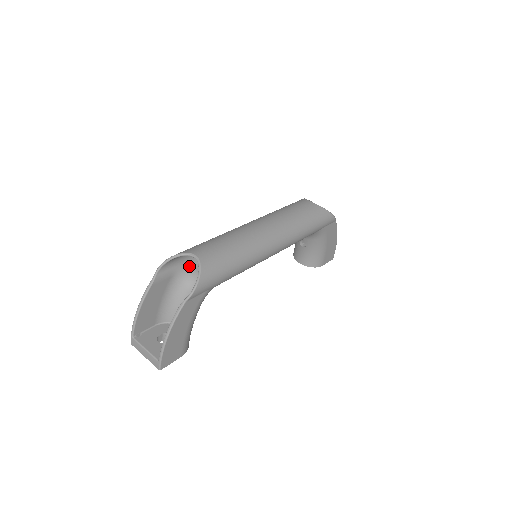
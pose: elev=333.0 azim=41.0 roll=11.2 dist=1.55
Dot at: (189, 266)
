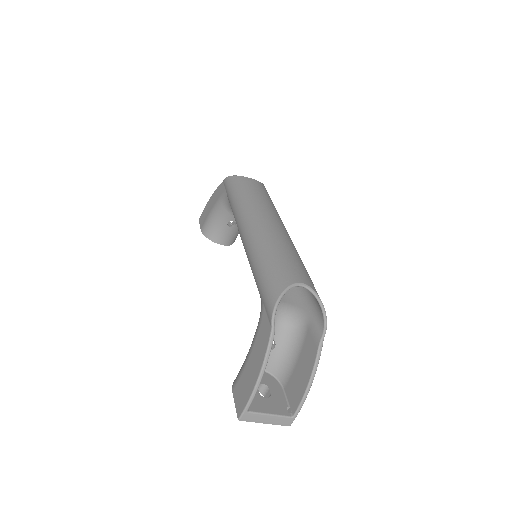
Dot at: occluded
